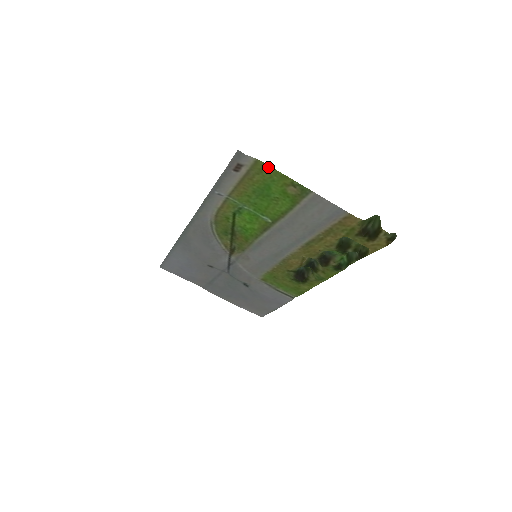
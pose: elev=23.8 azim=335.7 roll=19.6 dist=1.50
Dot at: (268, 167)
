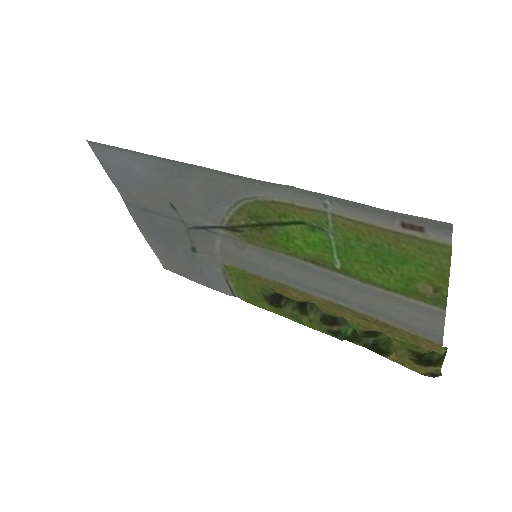
Dot at: (446, 260)
